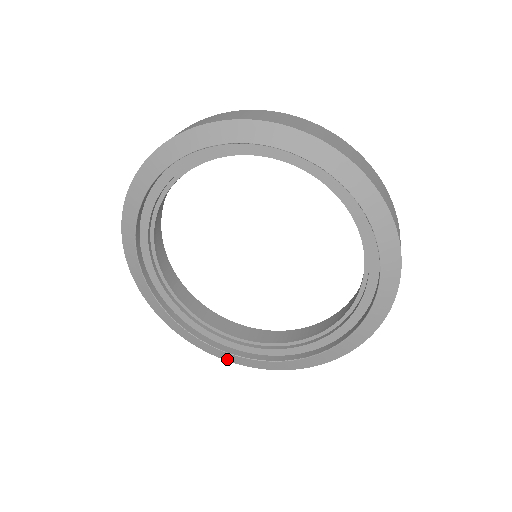
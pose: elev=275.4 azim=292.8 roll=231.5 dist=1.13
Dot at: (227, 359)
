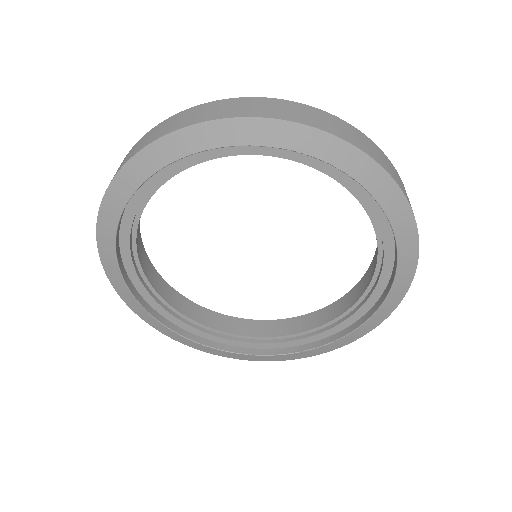
Dot at: (265, 360)
